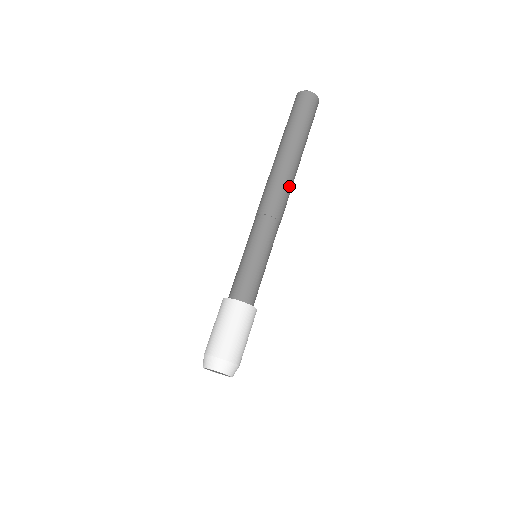
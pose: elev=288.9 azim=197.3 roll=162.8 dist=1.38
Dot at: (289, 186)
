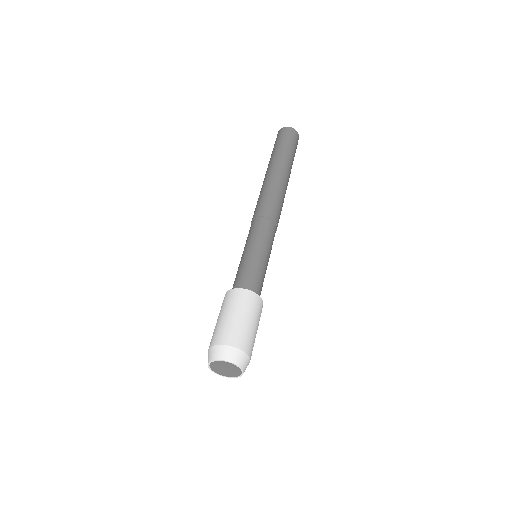
Dot at: (273, 190)
